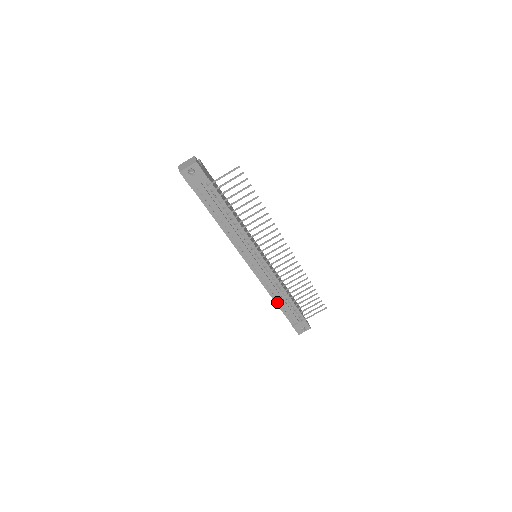
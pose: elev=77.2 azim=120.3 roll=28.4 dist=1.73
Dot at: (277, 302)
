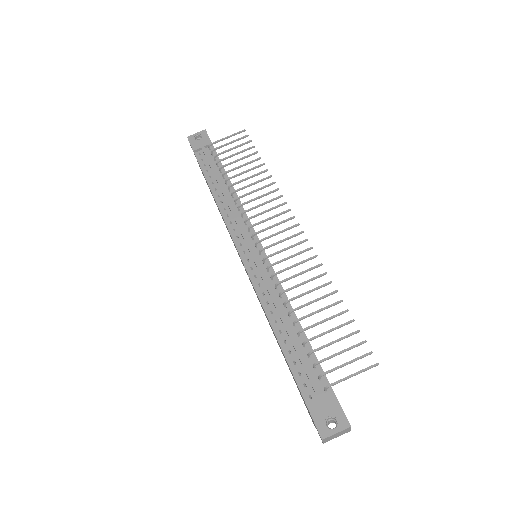
Dot at: (278, 334)
